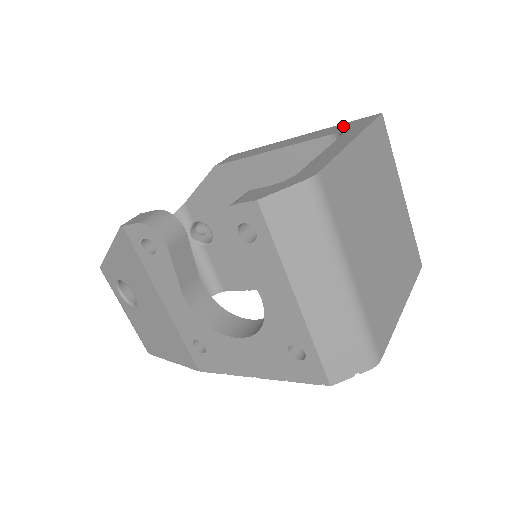
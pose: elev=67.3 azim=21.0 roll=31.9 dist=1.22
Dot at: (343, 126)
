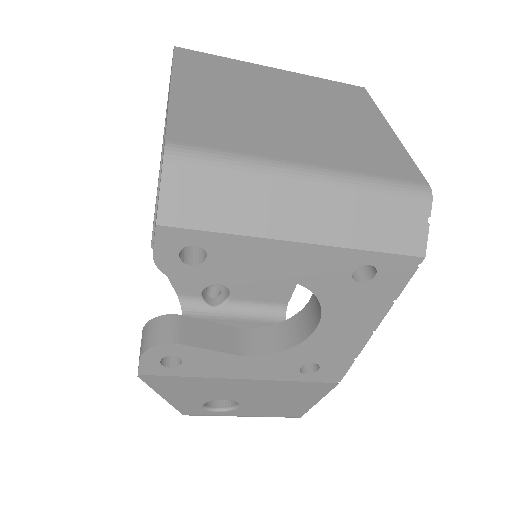
Dot at: occluded
